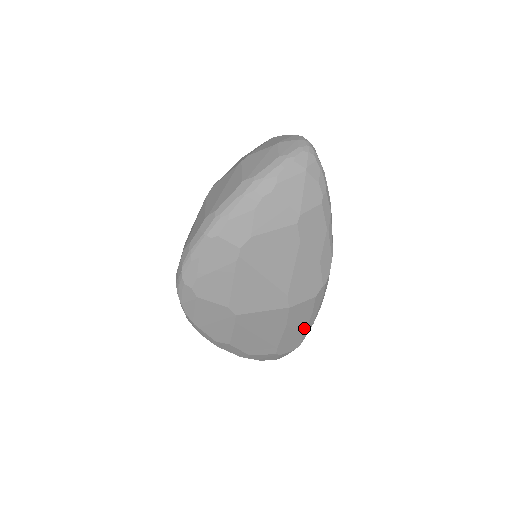
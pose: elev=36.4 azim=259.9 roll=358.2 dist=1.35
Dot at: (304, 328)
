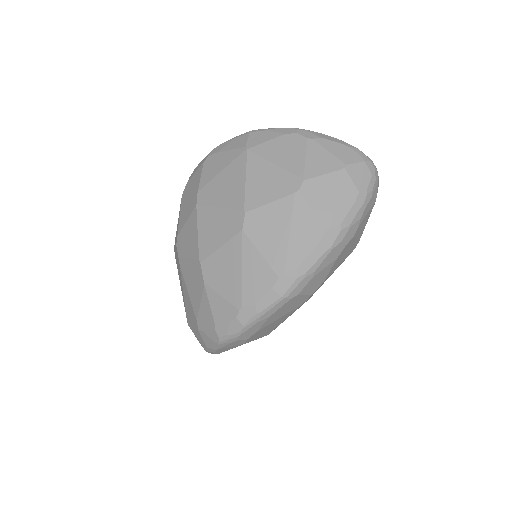
Dot at: occluded
